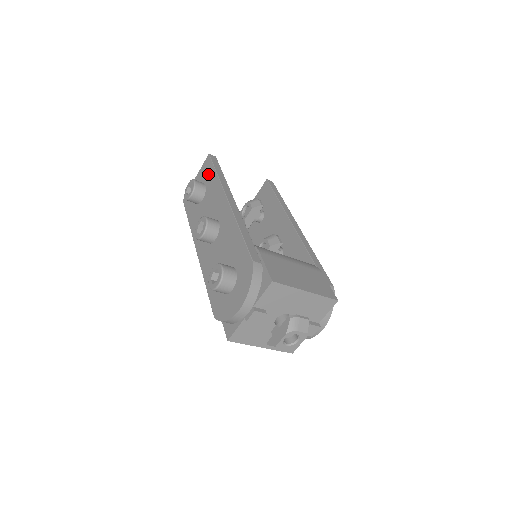
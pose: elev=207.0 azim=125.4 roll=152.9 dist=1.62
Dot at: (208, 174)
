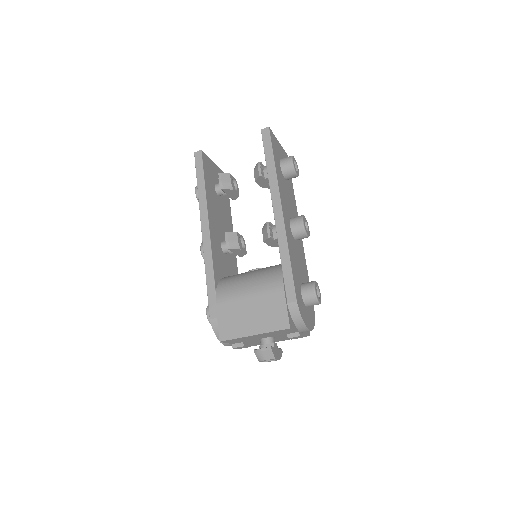
Dot at: occluded
